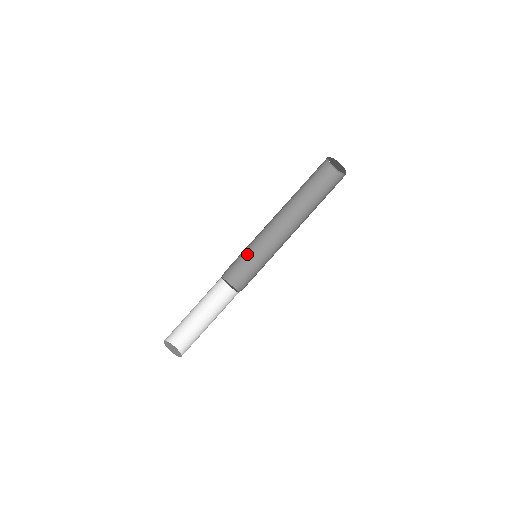
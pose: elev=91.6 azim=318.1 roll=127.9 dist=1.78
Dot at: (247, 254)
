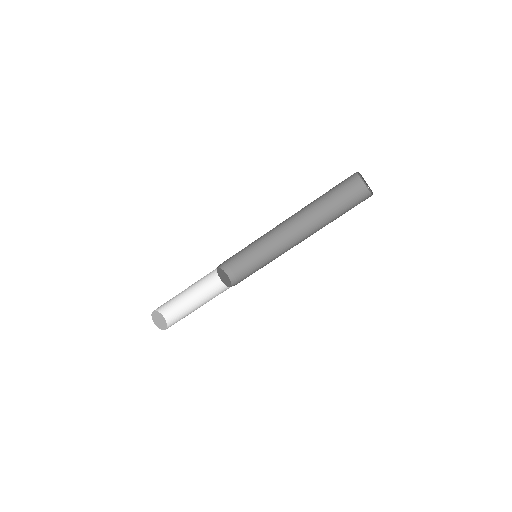
Dot at: (255, 256)
